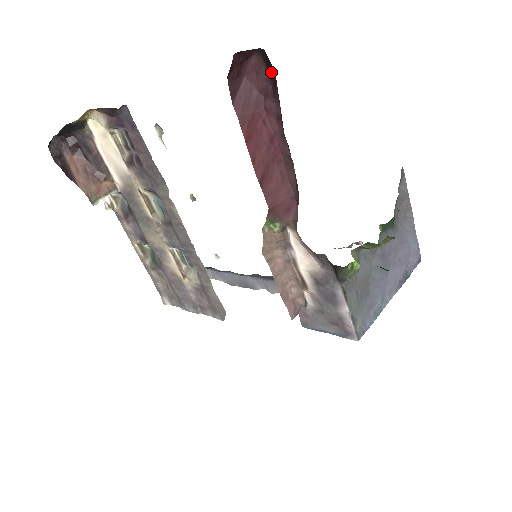
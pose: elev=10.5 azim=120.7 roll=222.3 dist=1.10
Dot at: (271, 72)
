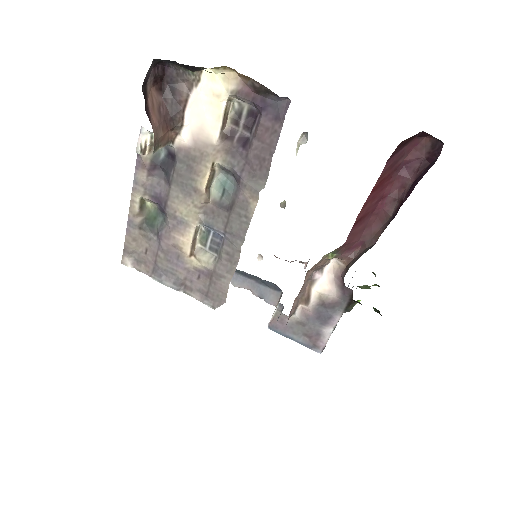
Dot at: (430, 158)
